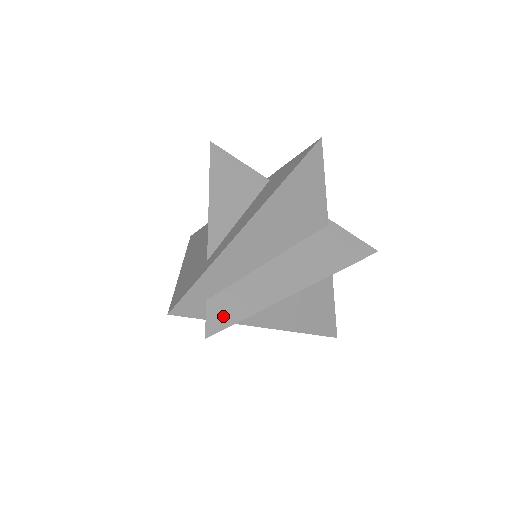
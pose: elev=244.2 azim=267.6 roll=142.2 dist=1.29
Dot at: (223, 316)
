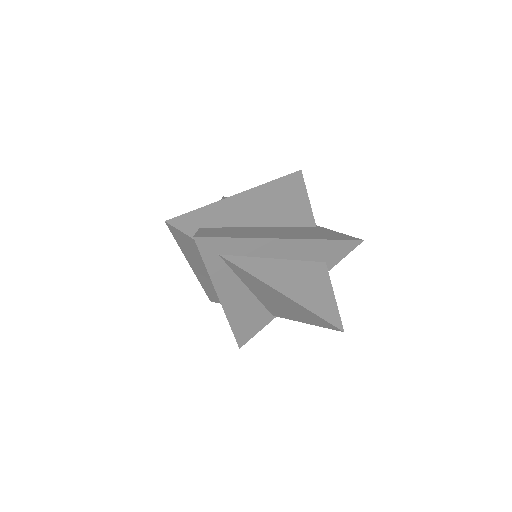
Dot at: (212, 234)
